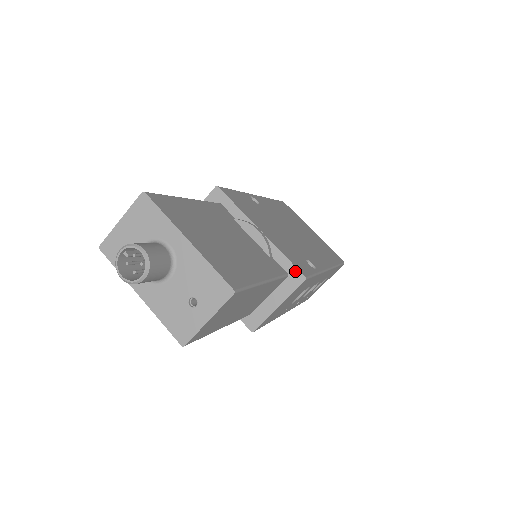
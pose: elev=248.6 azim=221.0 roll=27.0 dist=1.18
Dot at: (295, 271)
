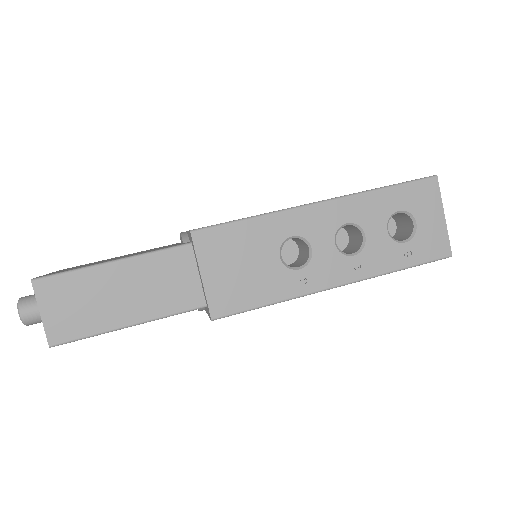
Dot at: (190, 234)
